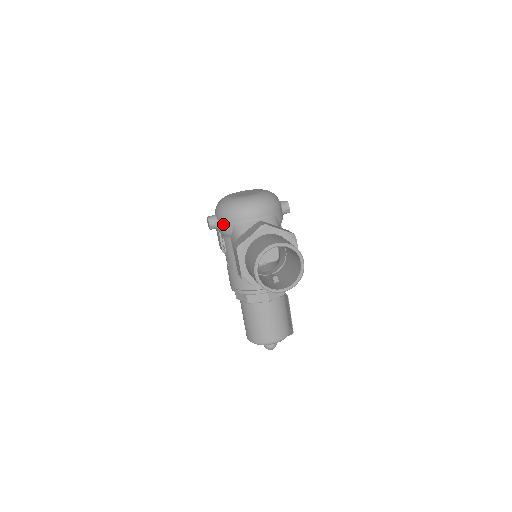
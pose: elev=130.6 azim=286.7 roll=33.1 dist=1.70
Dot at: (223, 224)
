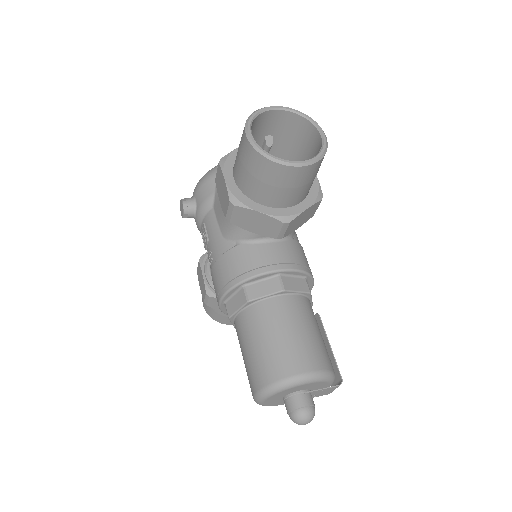
Dot at: (202, 192)
